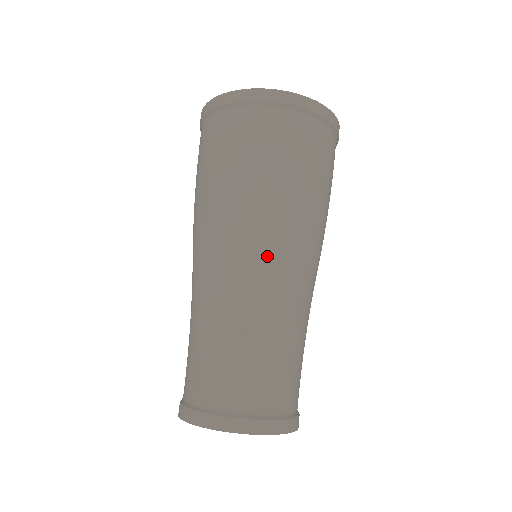
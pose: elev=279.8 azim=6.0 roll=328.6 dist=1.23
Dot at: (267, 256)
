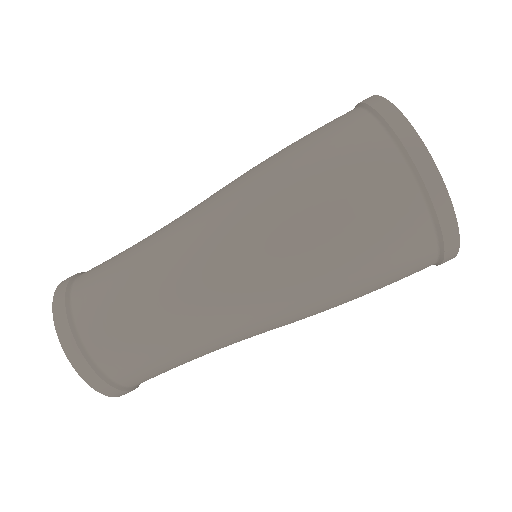
Dot at: (271, 324)
